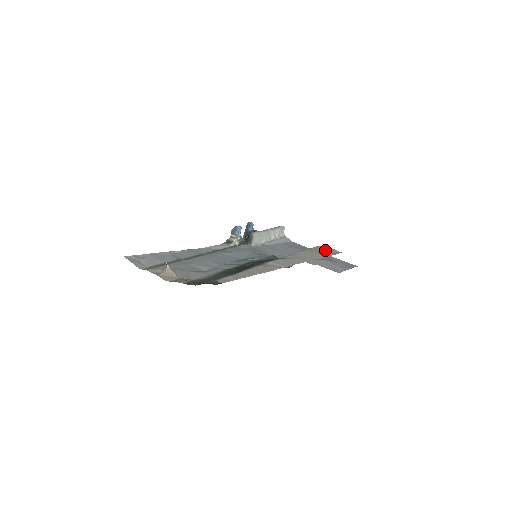
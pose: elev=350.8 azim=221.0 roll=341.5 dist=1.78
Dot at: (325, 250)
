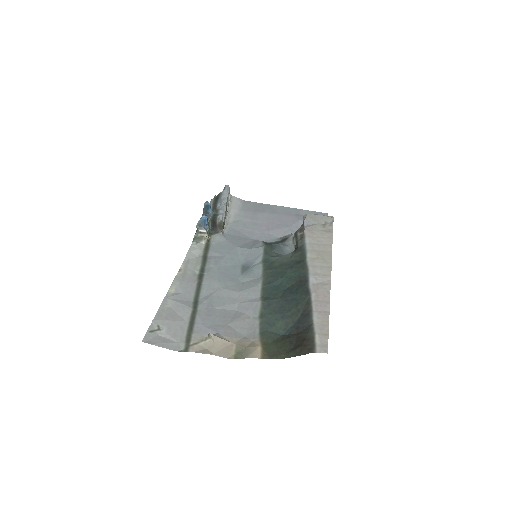
Dot at: (320, 222)
